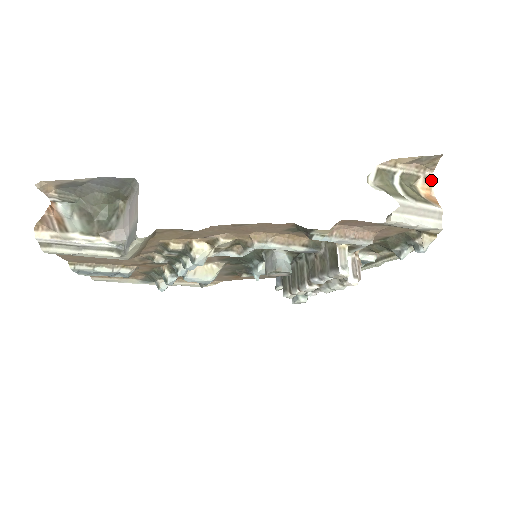
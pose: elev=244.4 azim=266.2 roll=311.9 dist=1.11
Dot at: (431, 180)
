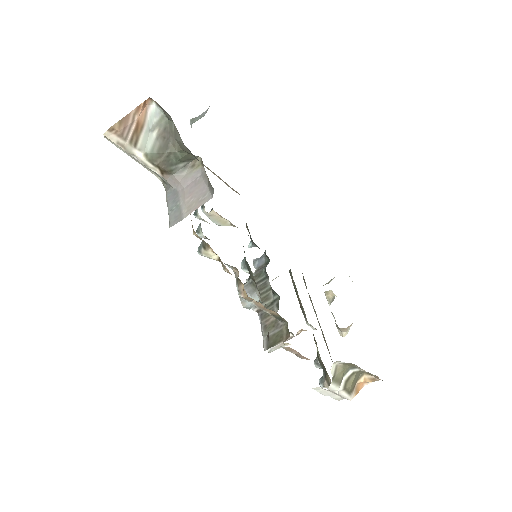
Dot at: occluded
